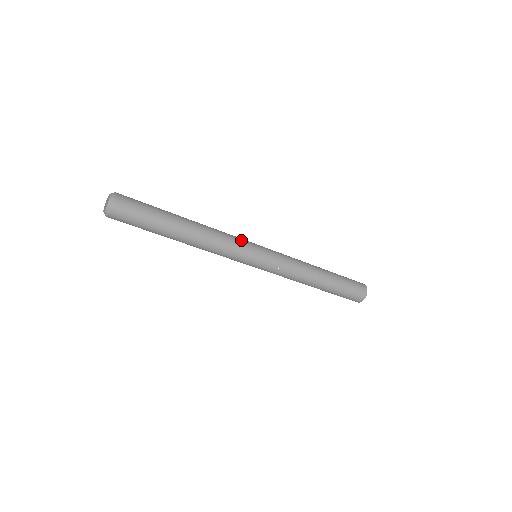
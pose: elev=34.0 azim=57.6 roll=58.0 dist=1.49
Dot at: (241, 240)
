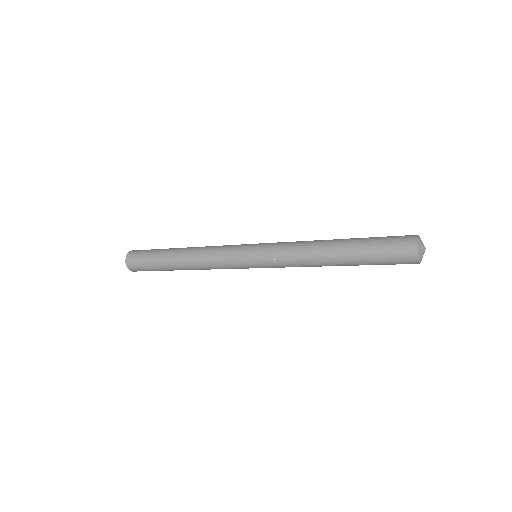
Dot at: (228, 250)
